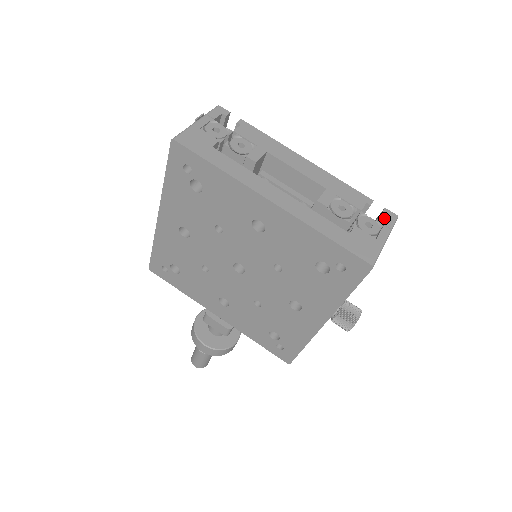
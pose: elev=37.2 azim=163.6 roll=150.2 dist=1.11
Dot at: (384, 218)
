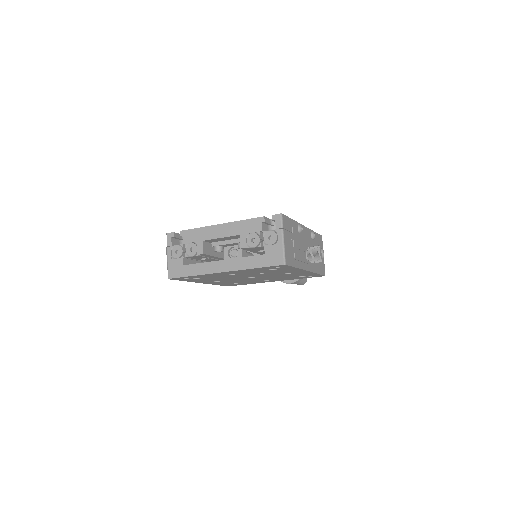
Dot at: (275, 223)
